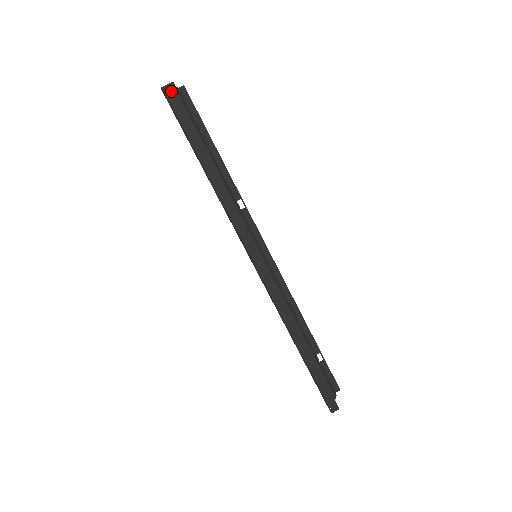
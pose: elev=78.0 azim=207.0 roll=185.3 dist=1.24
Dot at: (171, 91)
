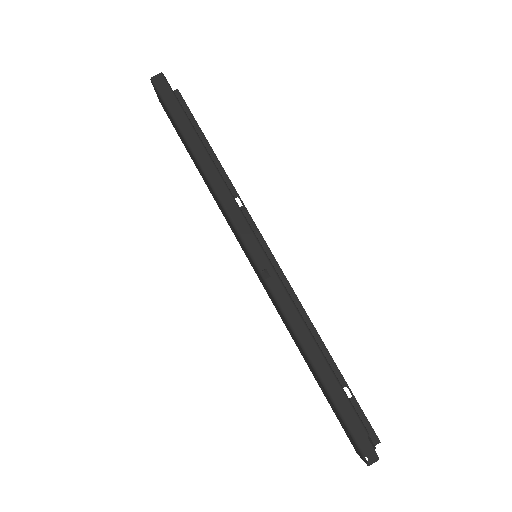
Dot at: (160, 80)
